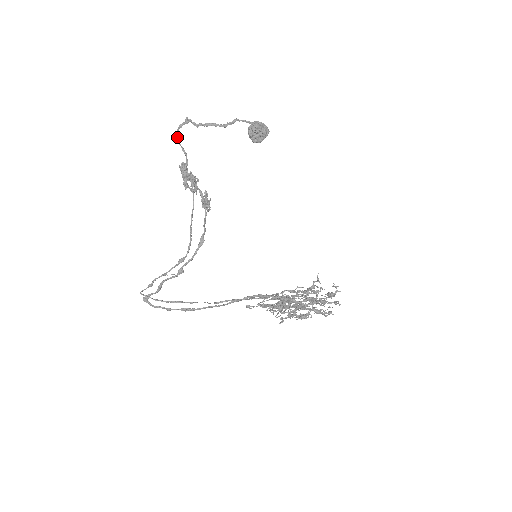
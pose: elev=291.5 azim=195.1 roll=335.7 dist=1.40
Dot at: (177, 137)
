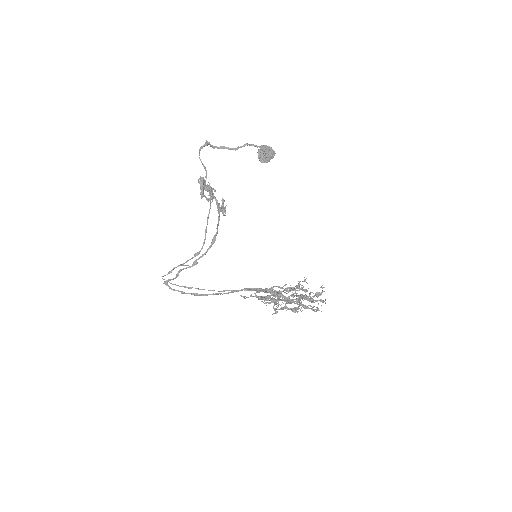
Dot at: (199, 155)
